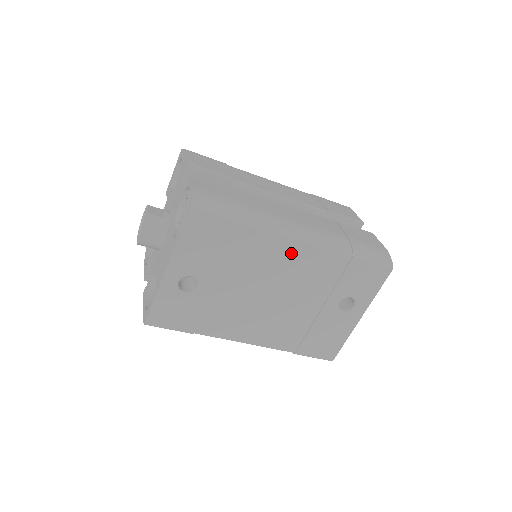
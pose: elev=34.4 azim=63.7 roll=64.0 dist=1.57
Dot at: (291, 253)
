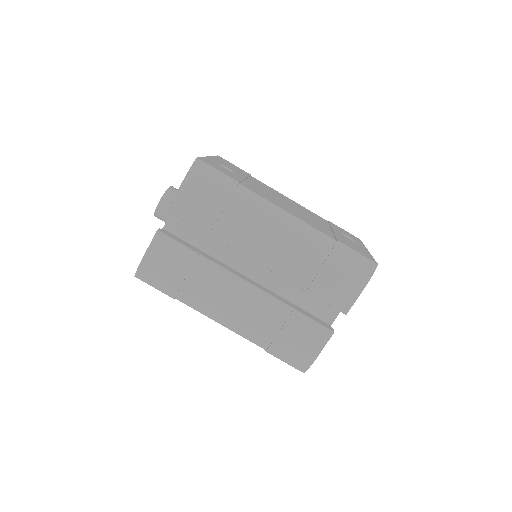
Dot at: occluded
